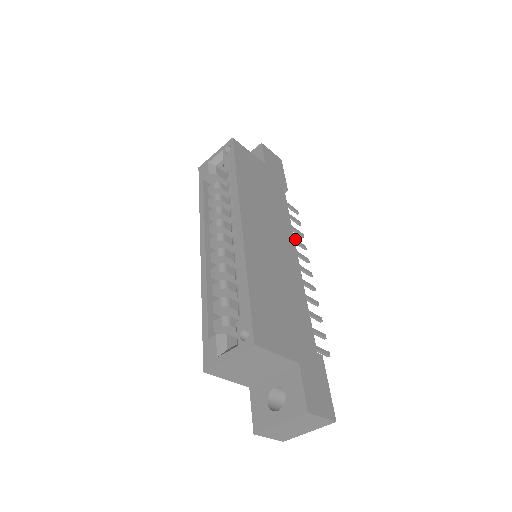
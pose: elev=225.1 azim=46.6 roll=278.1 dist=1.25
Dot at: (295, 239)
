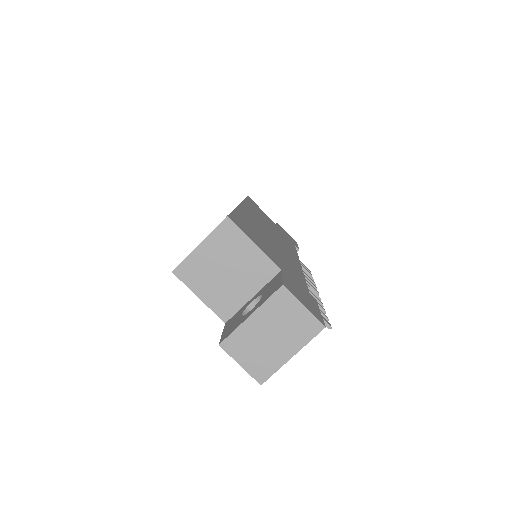
Dot at: occluded
